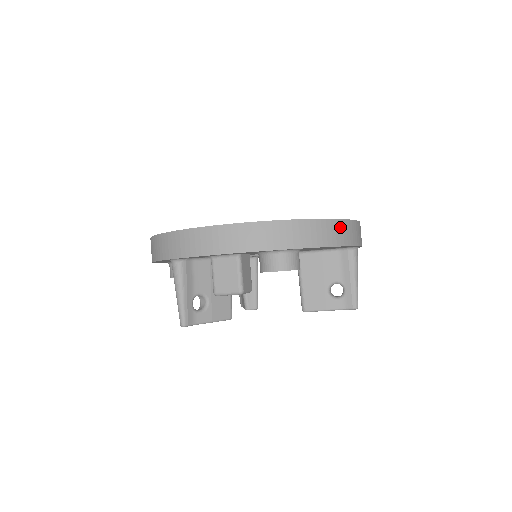
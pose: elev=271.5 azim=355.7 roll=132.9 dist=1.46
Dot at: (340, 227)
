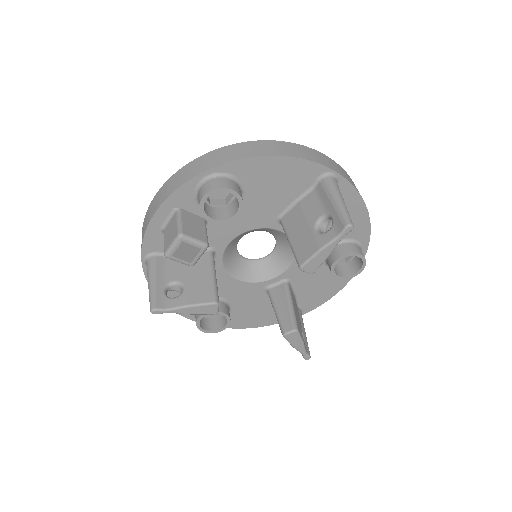
Dot at: (272, 145)
